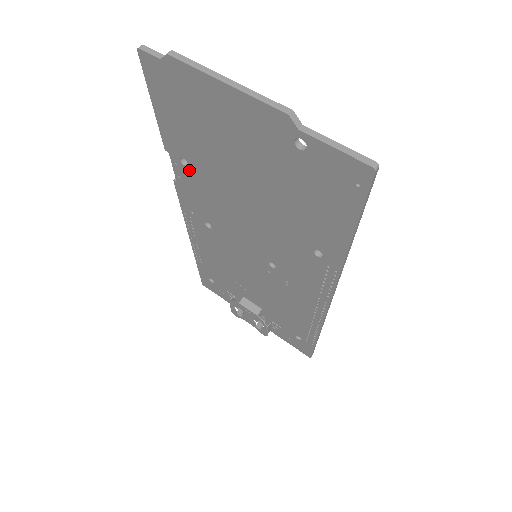
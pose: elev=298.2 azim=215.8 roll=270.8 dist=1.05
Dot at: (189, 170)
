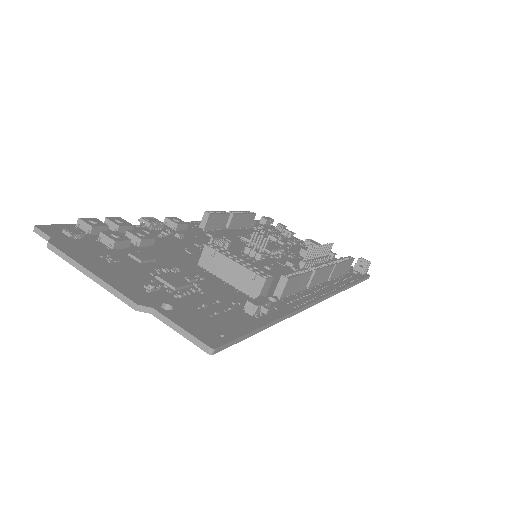
Dot at: occluded
